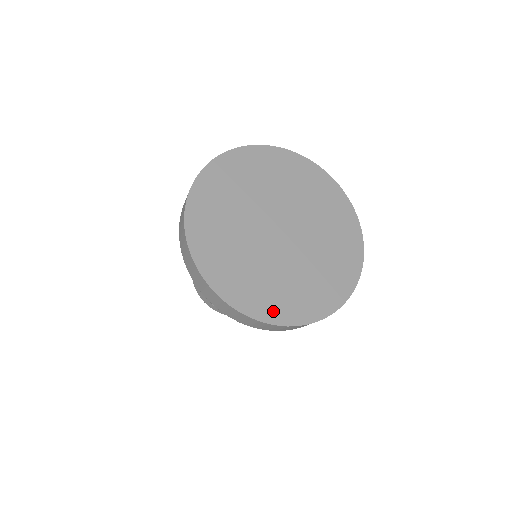
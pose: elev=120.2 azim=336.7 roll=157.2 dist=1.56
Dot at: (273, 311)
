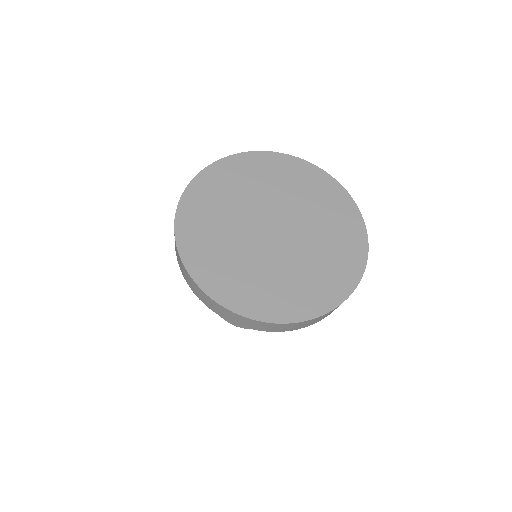
Dot at: (194, 254)
